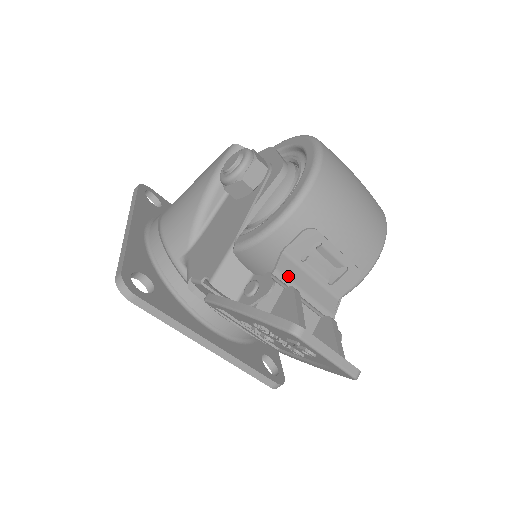
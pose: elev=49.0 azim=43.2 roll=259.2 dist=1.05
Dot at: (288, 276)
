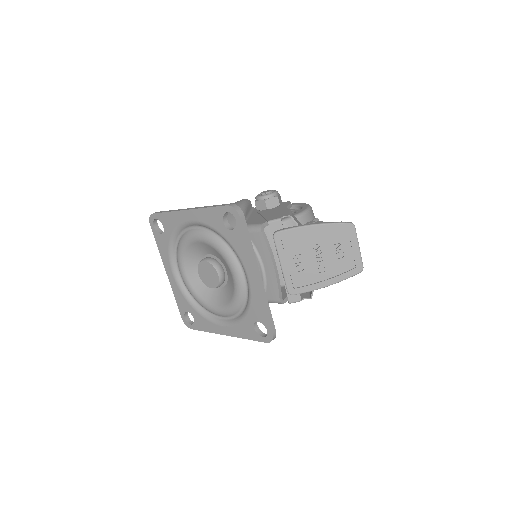
Dot at: occluded
